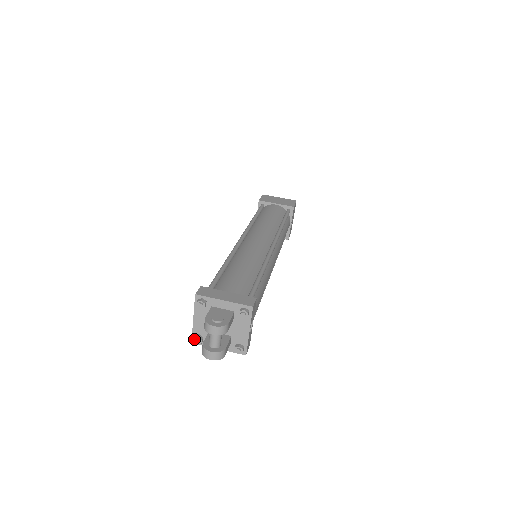
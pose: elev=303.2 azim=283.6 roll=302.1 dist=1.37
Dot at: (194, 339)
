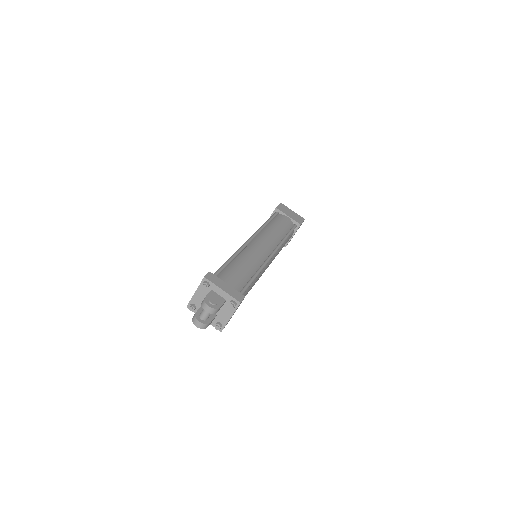
Dot at: (190, 306)
